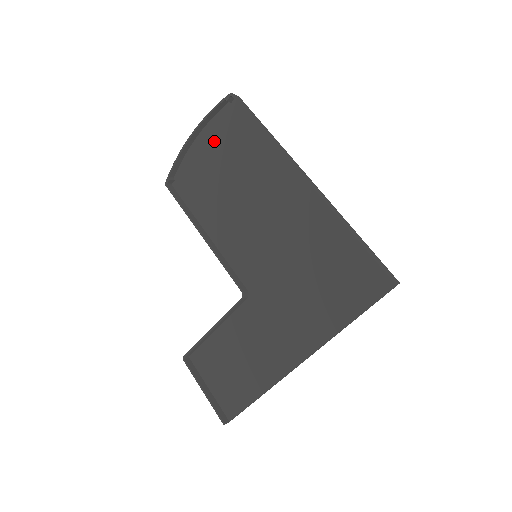
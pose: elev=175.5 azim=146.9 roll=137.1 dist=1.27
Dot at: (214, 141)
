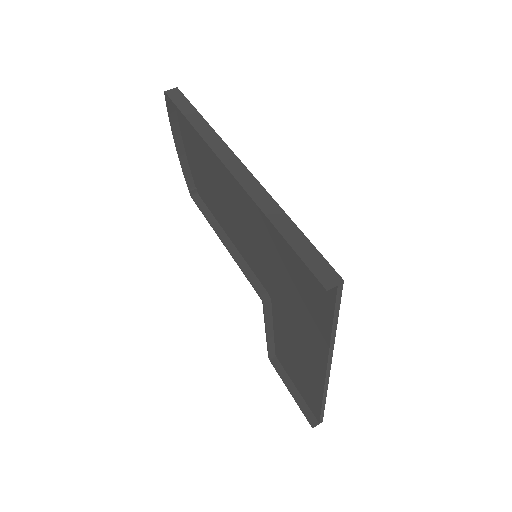
Dot at: (189, 143)
